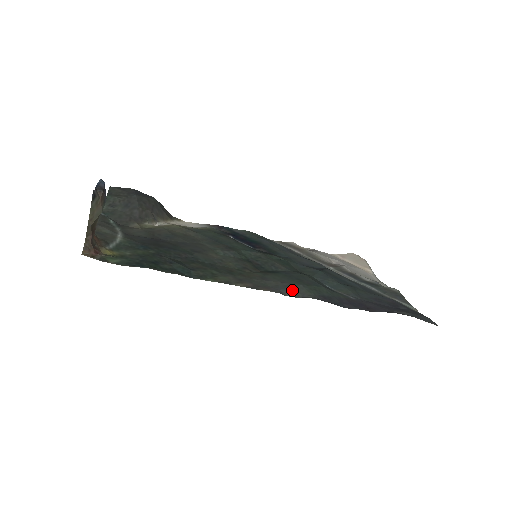
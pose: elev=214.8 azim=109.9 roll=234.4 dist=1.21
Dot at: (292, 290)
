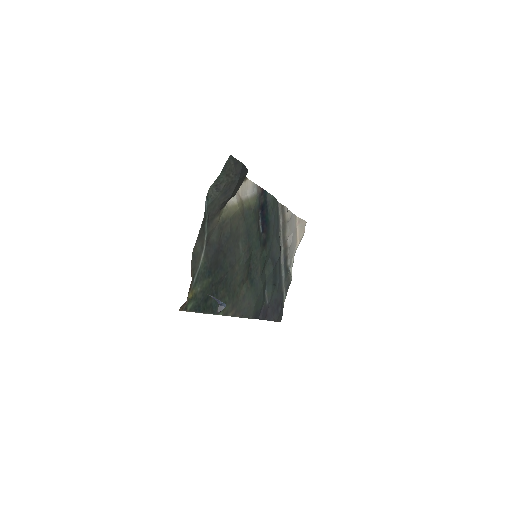
Dot at: (248, 312)
